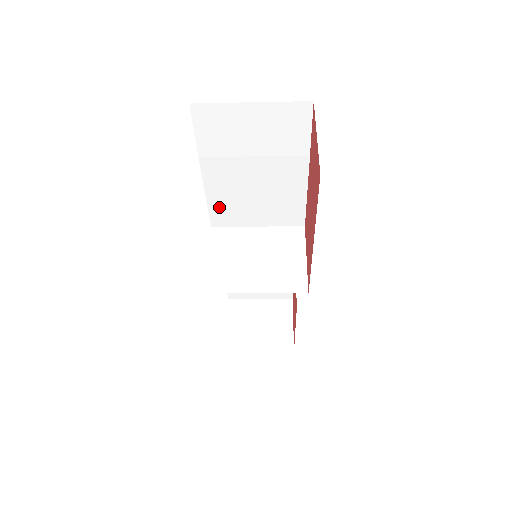
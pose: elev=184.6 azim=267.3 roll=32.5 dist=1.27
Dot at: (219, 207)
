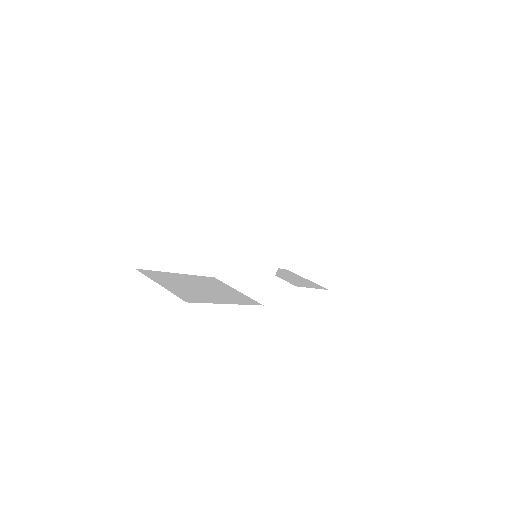
Dot at: occluded
